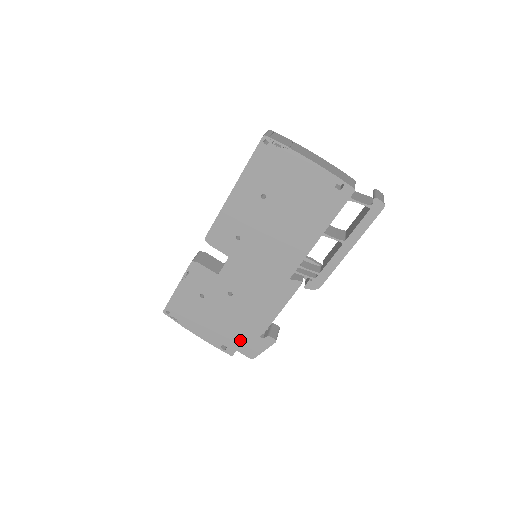
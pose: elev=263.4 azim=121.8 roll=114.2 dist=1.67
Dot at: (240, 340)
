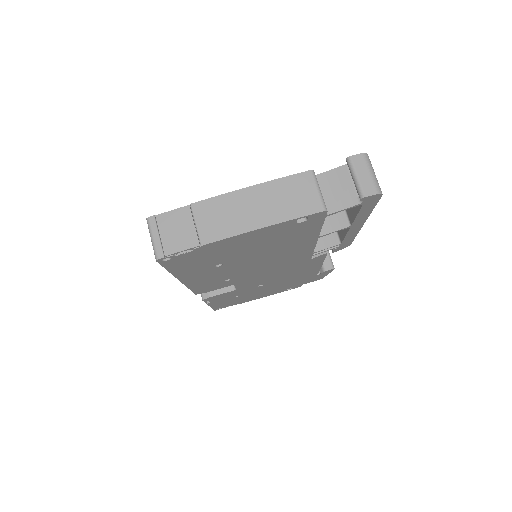
Dot at: (299, 283)
